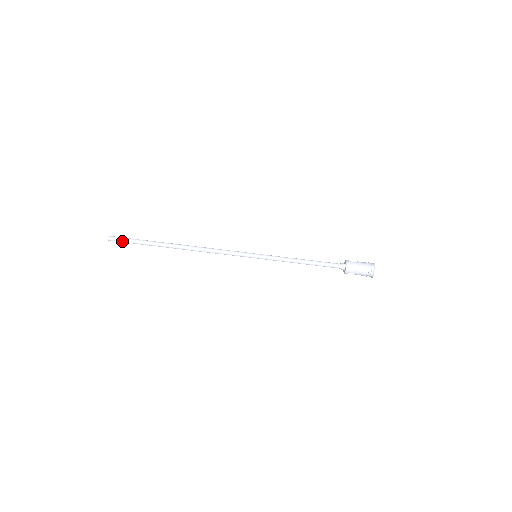
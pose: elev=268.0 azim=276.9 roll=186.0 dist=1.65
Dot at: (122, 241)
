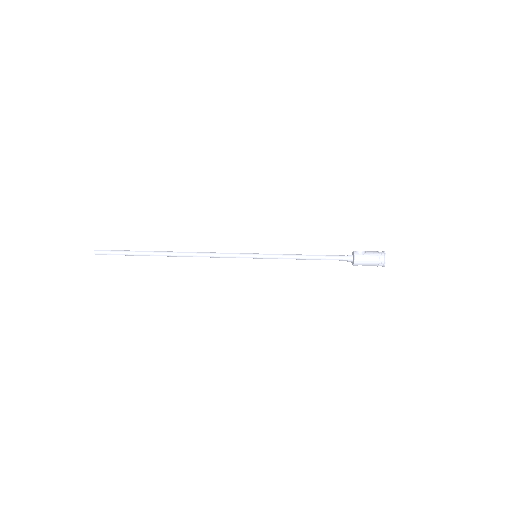
Dot at: occluded
